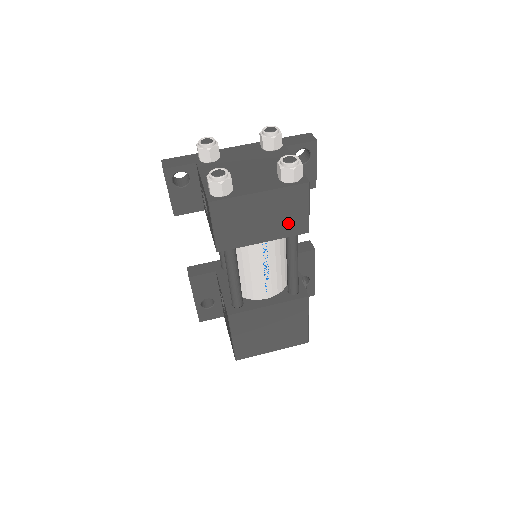
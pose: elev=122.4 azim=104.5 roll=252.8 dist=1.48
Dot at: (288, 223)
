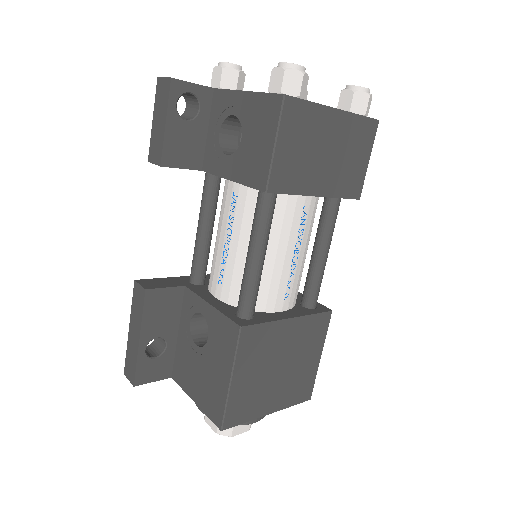
Dot at: (347, 175)
